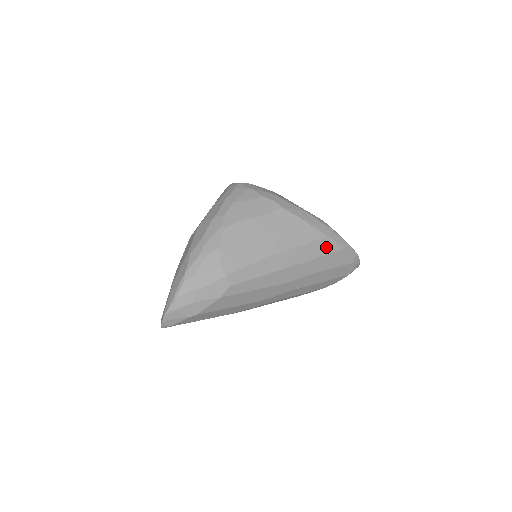
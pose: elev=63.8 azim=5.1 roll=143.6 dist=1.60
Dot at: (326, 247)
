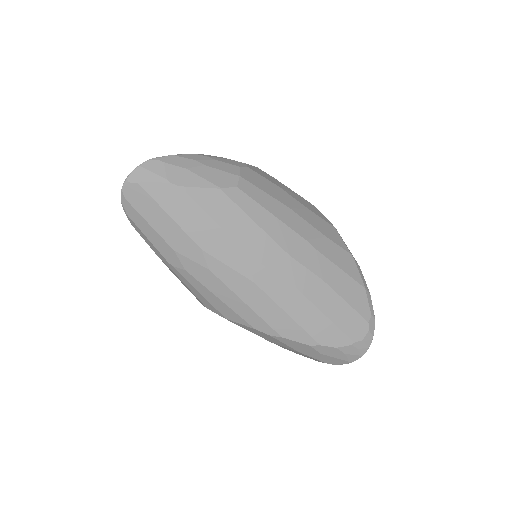
Dot at: (347, 265)
